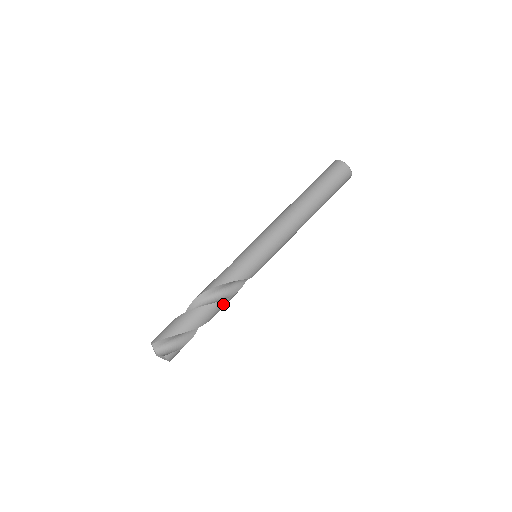
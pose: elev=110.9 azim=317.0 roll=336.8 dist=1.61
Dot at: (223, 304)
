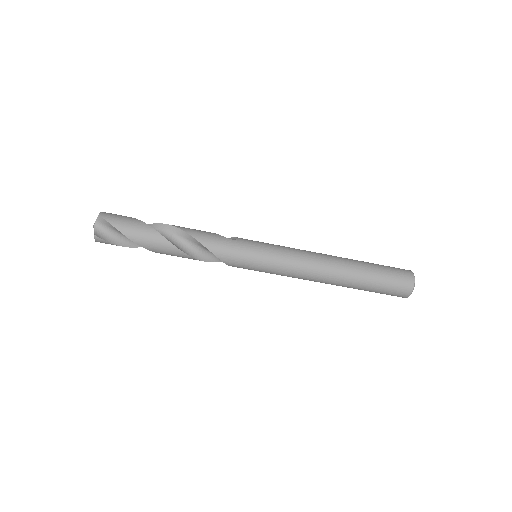
Dot at: (185, 257)
